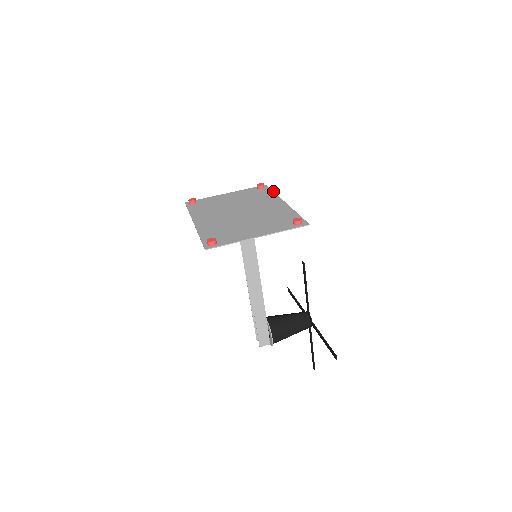
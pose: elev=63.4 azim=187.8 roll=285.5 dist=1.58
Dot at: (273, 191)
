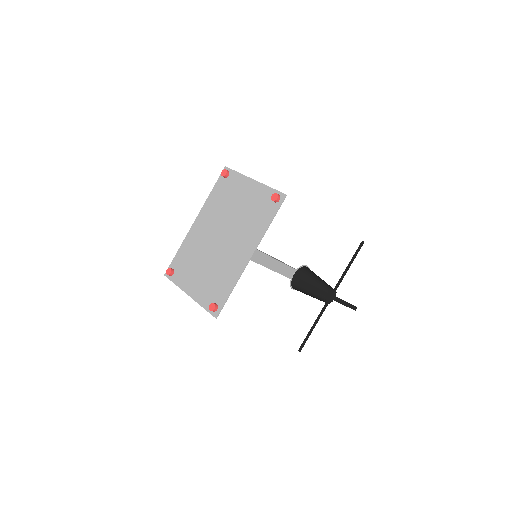
Dot at: (271, 221)
